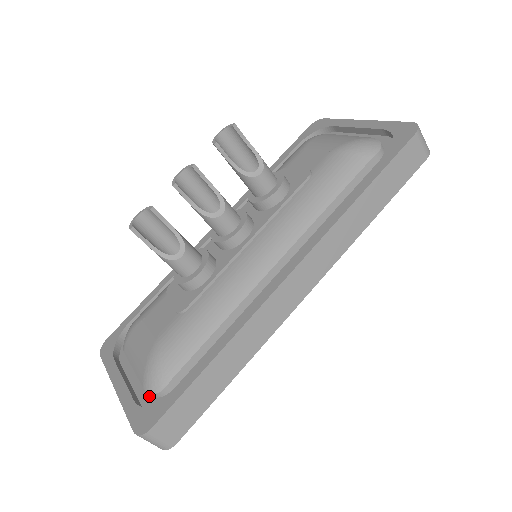
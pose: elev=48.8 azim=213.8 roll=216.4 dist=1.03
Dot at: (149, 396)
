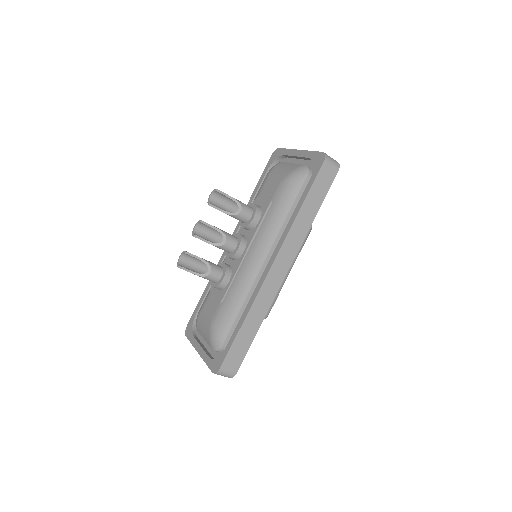
Dot at: (216, 352)
